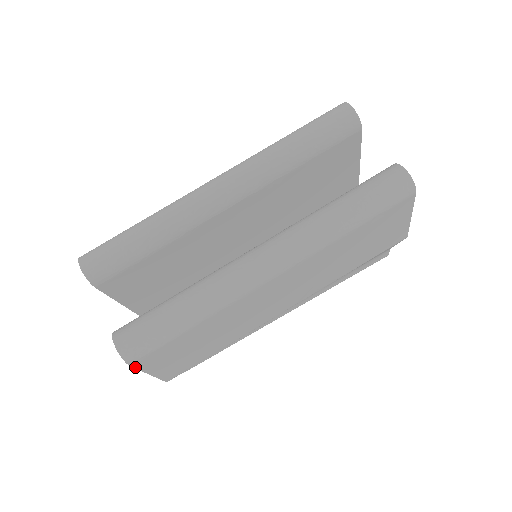
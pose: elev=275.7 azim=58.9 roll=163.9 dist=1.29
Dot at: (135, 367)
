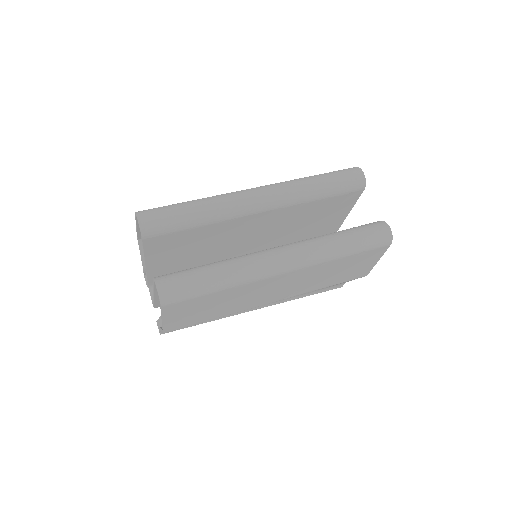
Dot at: (162, 310)
